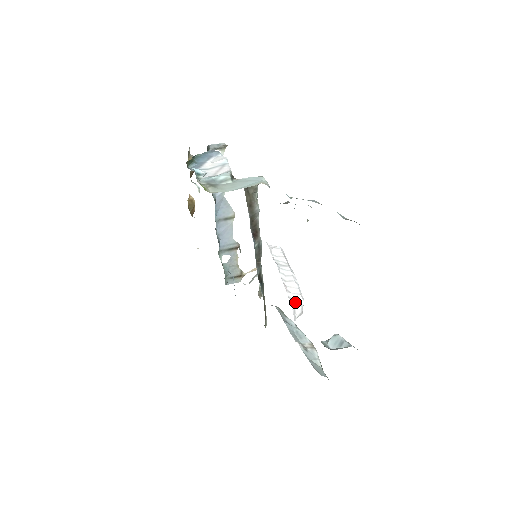
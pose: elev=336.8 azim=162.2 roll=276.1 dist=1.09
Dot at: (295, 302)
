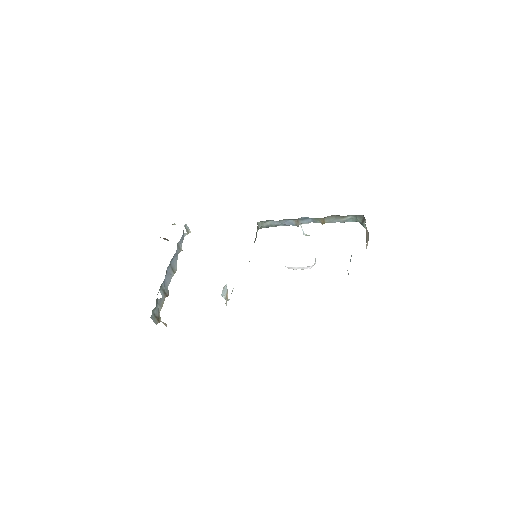
Dot at: occluded
